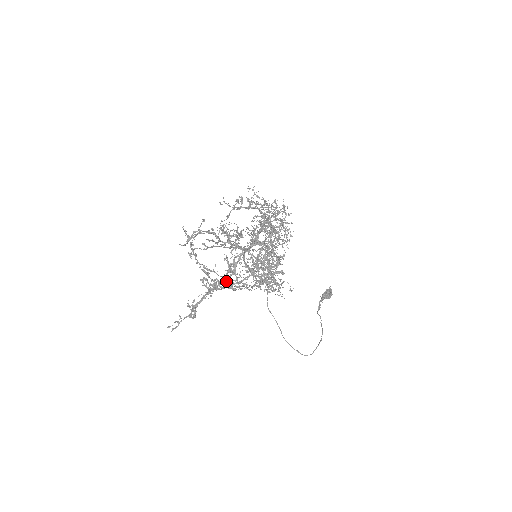
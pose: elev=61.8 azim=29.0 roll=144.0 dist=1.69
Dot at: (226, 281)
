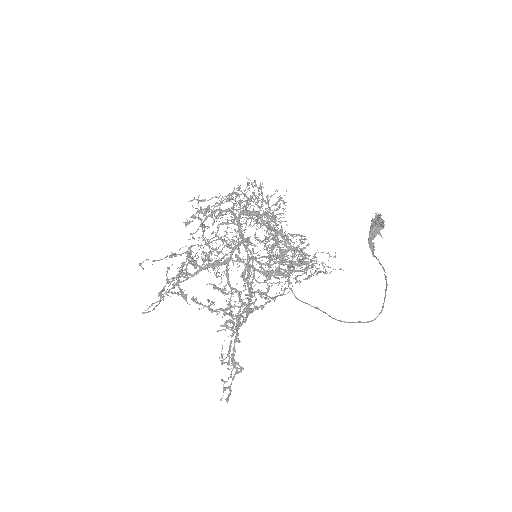
Dot at: occluded
